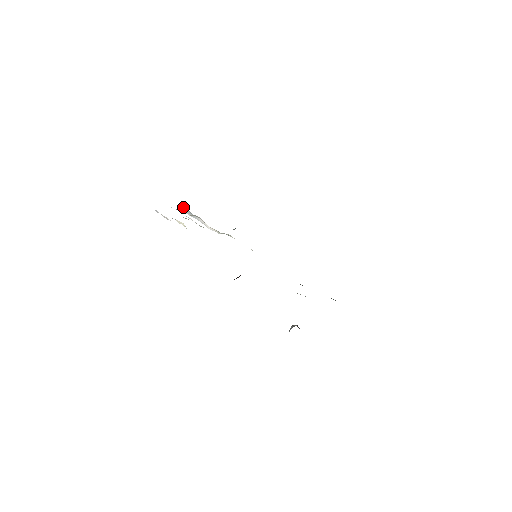
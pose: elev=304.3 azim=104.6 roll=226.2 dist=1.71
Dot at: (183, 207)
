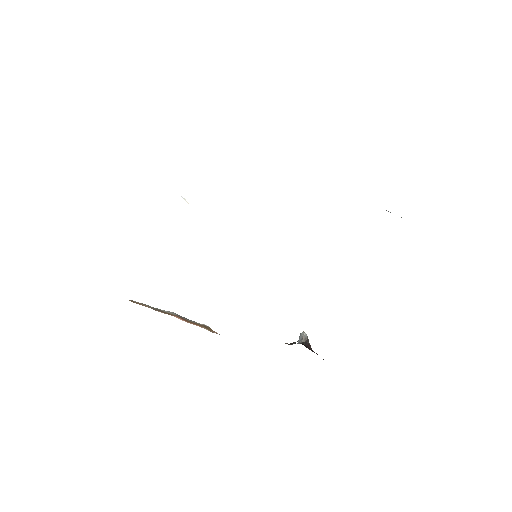
Dot at: occluded
